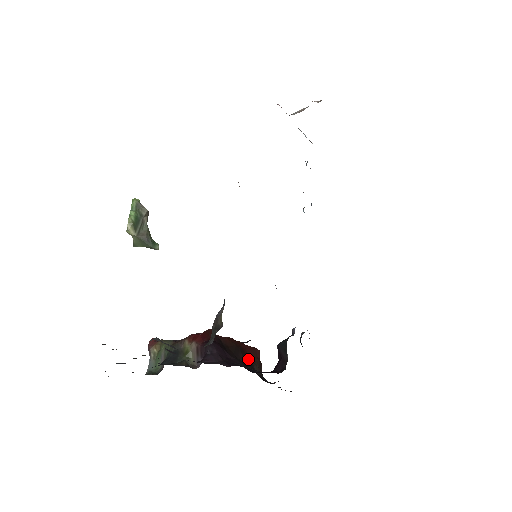
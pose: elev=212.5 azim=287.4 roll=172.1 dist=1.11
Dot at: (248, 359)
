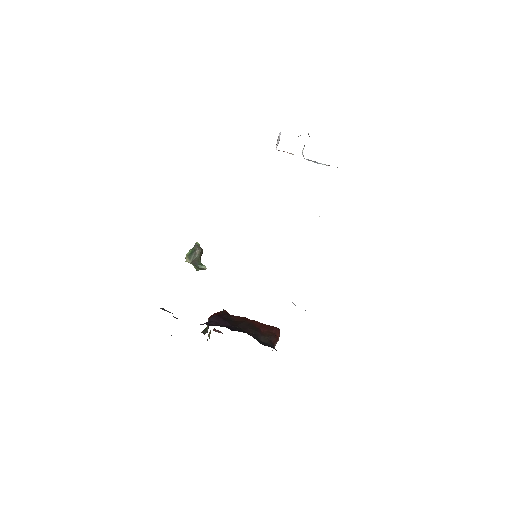
Dot at: (254, 330)
